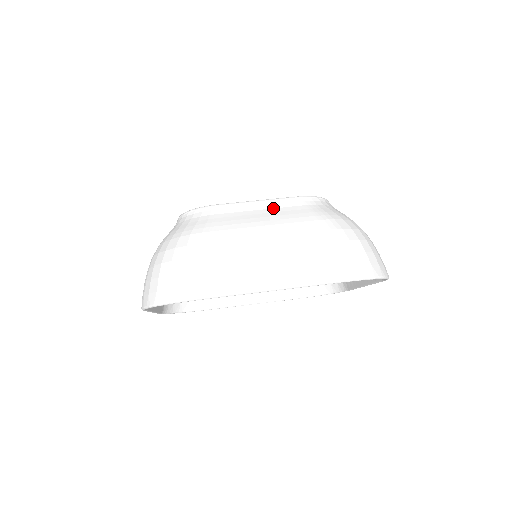
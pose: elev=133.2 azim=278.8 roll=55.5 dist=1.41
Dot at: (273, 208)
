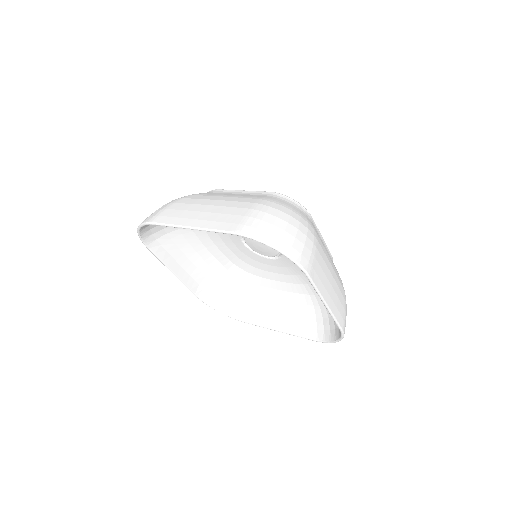
Dot at: (246, 194)
